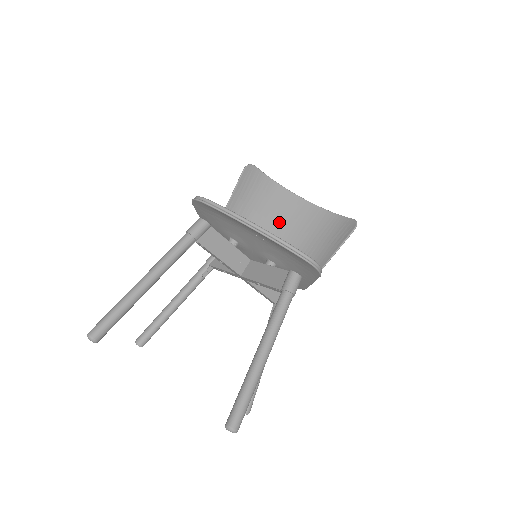
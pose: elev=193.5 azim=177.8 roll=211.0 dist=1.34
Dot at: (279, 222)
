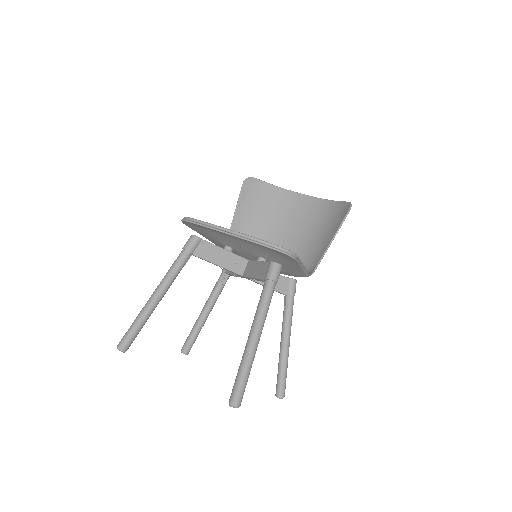
Dot at: (285, 221)
